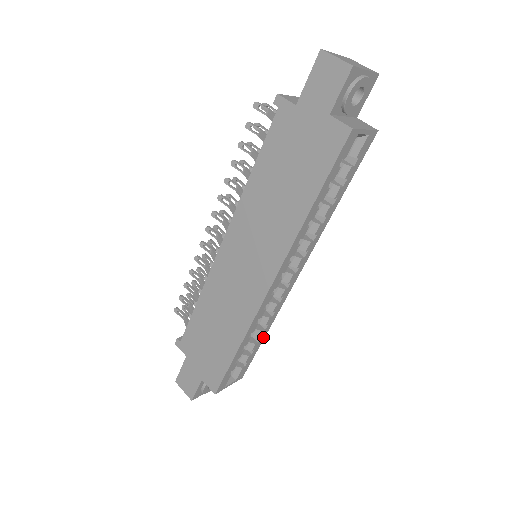
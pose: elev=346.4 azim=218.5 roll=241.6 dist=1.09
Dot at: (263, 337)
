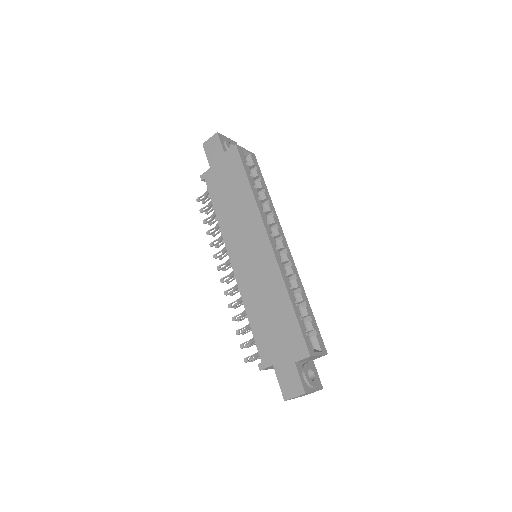
Dot at: (308, 303)
